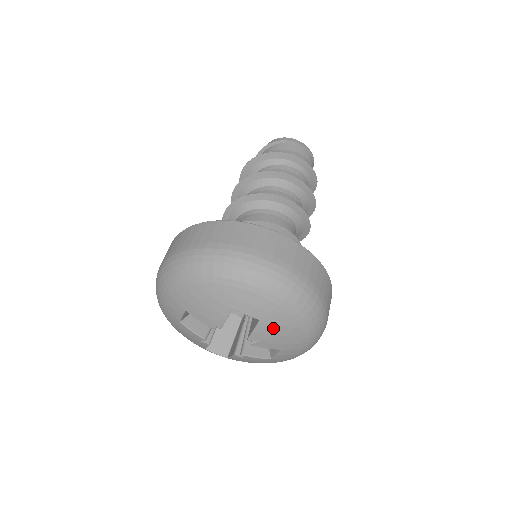
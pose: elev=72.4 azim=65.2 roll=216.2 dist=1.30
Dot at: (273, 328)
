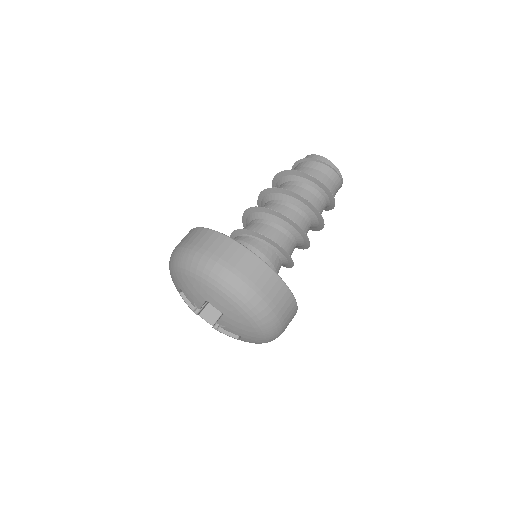
Dot at: (233, 322)
